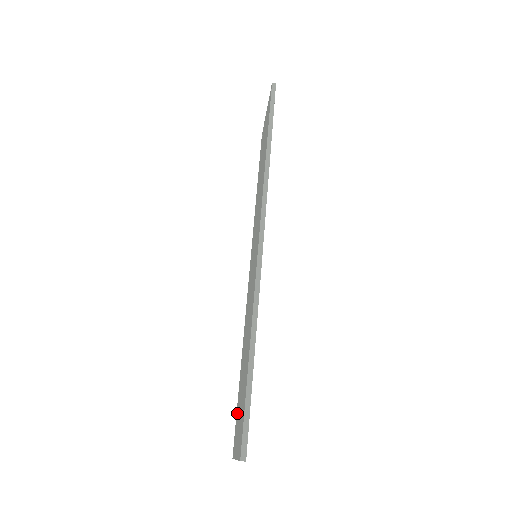
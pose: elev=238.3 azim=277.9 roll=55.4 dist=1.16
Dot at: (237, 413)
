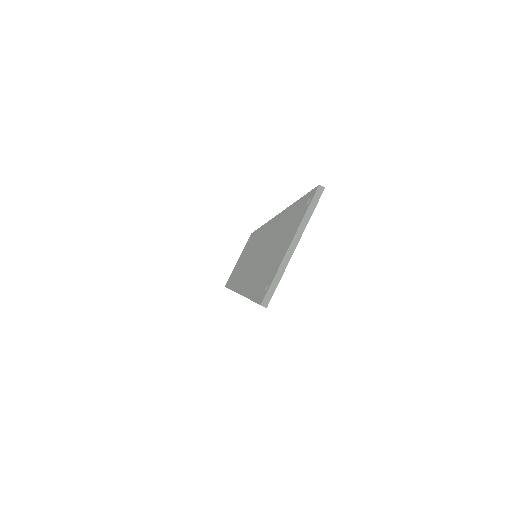
Dot at: (261, 284)
